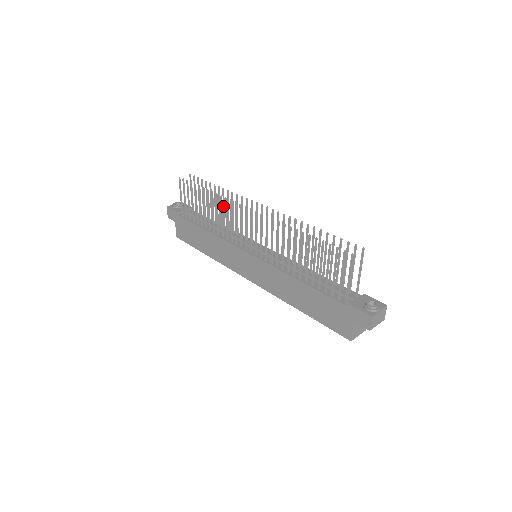
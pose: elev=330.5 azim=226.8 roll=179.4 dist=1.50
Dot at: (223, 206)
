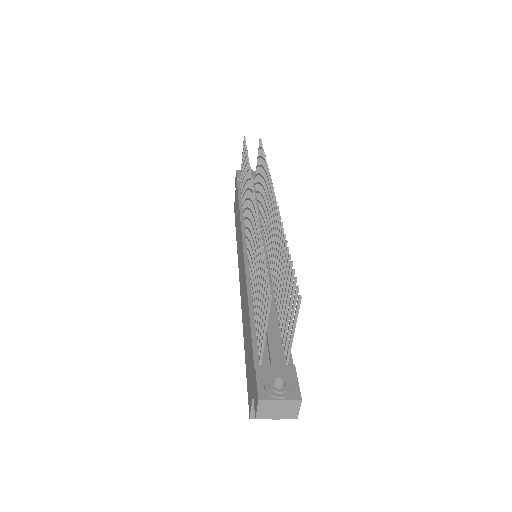
Dot at: (263, 184)
